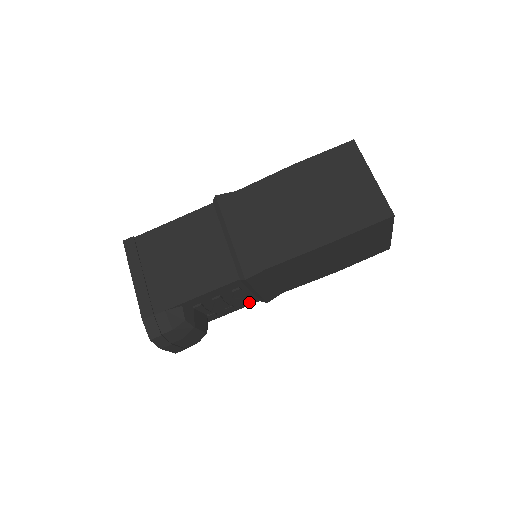
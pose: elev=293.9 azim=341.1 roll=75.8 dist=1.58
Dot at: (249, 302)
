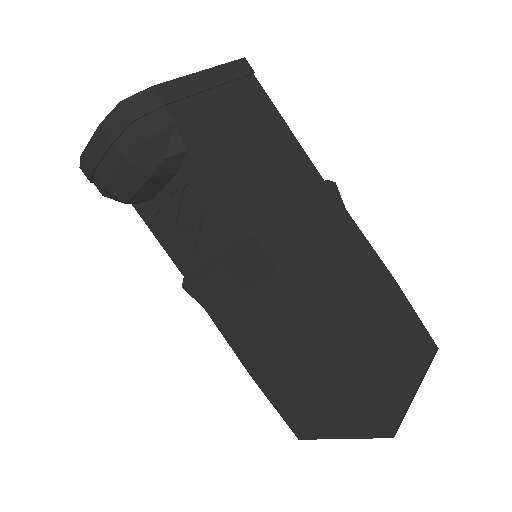
Dot at: (182, 260)
